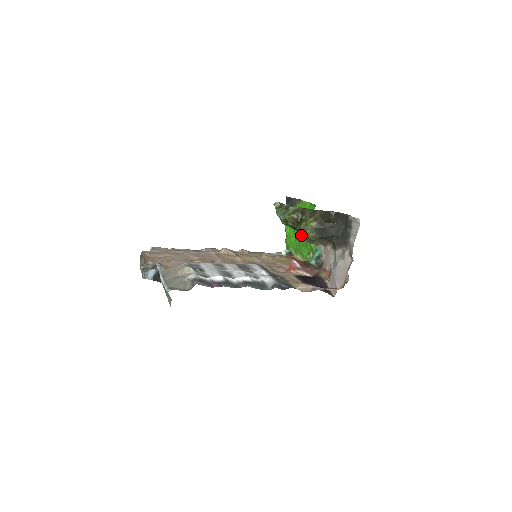
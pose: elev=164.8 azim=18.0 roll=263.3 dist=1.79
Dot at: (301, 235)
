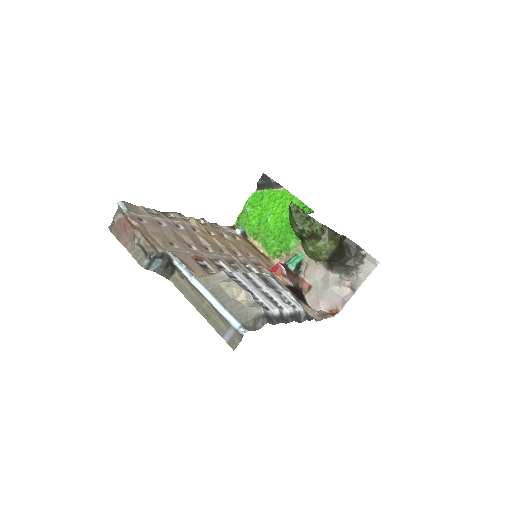
Dot at: (310, 250)
